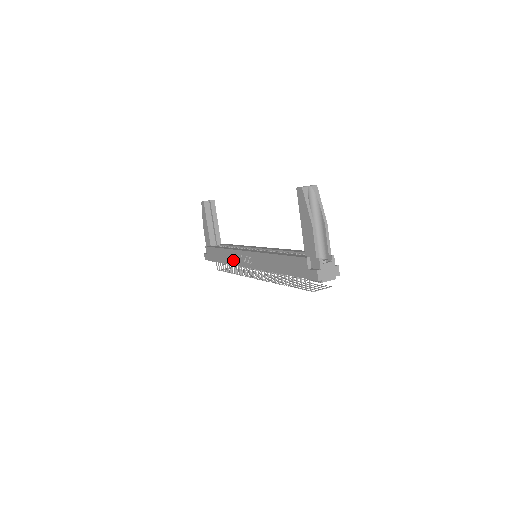
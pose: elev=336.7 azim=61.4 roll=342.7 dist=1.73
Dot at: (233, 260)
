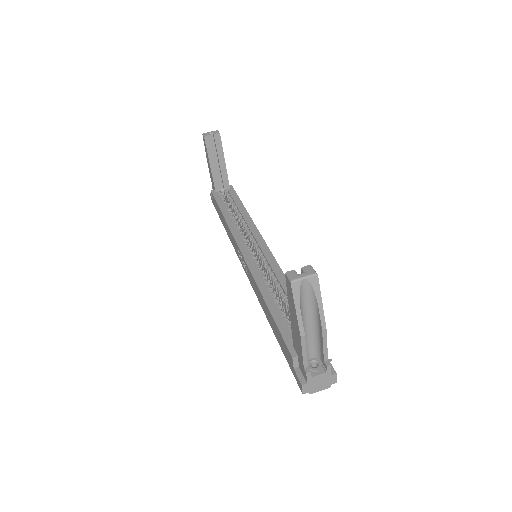
Dot at: (232, 242)
